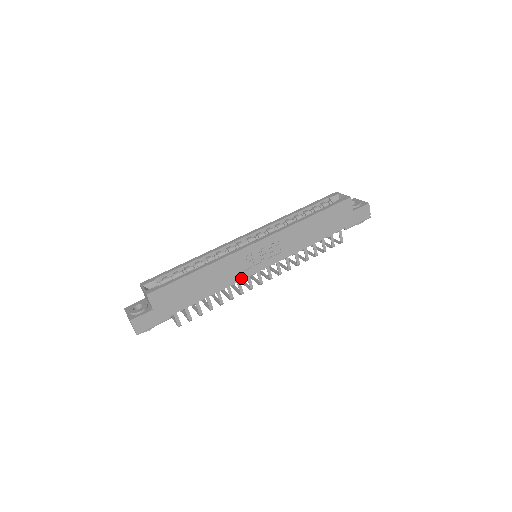
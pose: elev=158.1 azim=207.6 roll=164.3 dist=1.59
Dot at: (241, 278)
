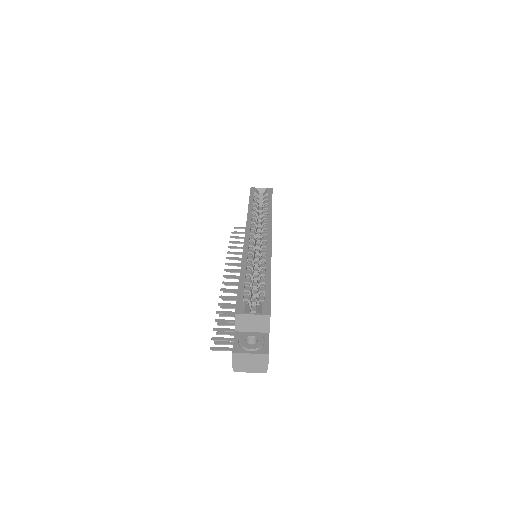
Dot at: occluded
